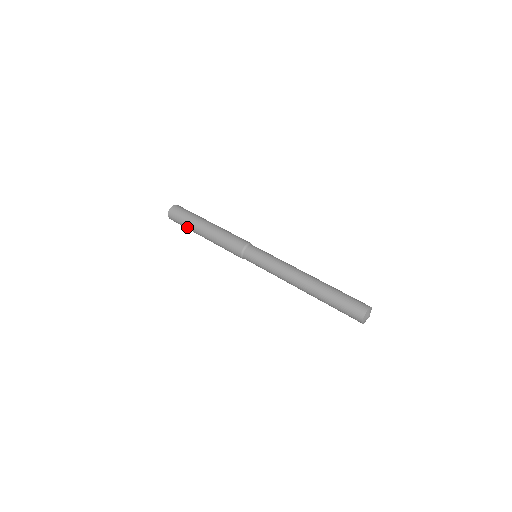
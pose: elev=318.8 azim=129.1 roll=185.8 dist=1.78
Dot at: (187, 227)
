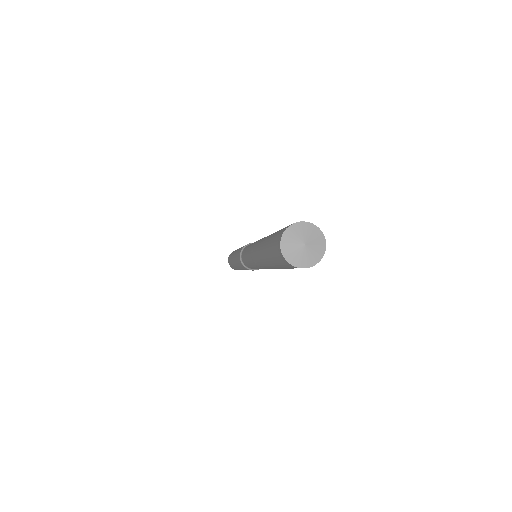
Dot at: (237, 269)
